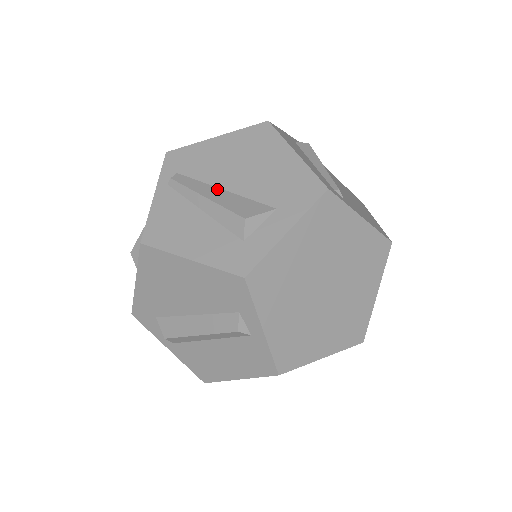
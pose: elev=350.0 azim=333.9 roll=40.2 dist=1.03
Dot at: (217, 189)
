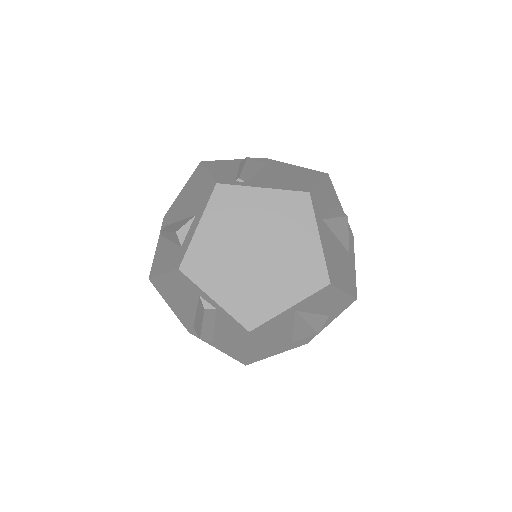
Dot at: (176, 223)
